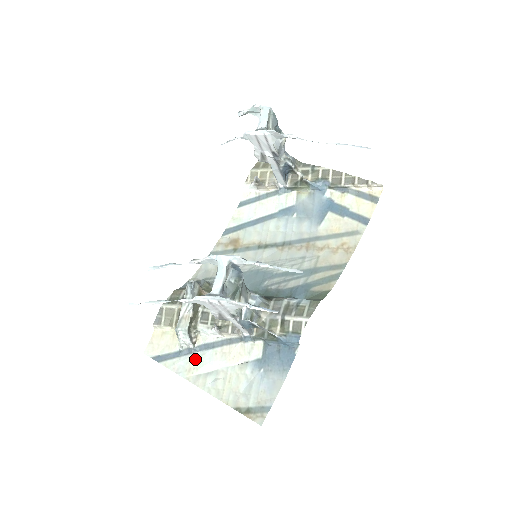
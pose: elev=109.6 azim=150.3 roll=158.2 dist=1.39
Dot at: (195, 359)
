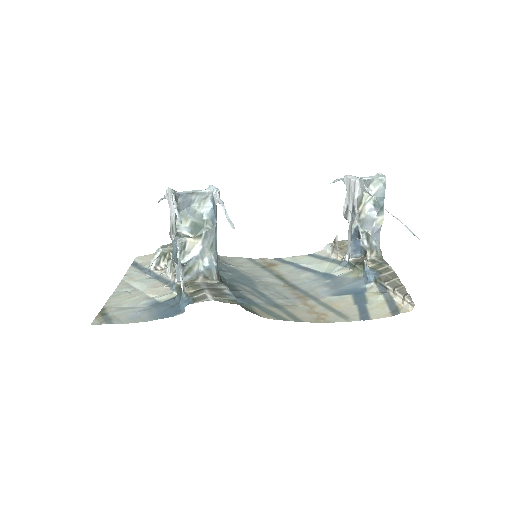
Dot at: (142, 277)
